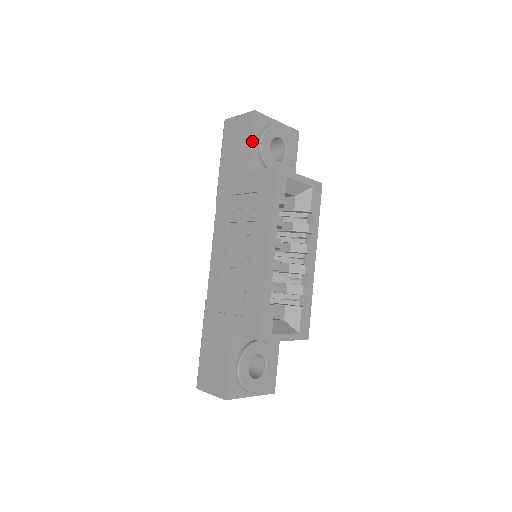
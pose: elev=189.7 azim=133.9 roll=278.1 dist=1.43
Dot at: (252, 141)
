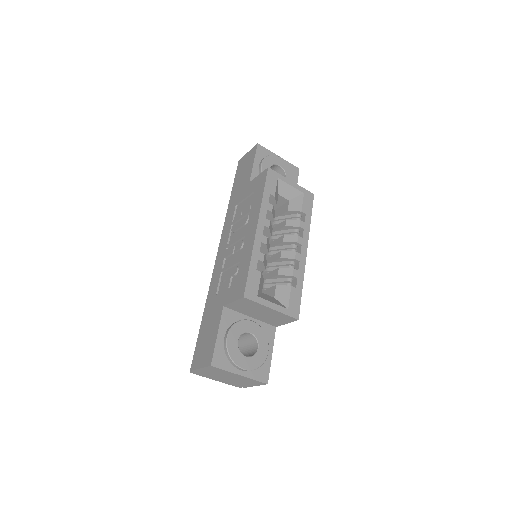
Dot at: (254, 163)
